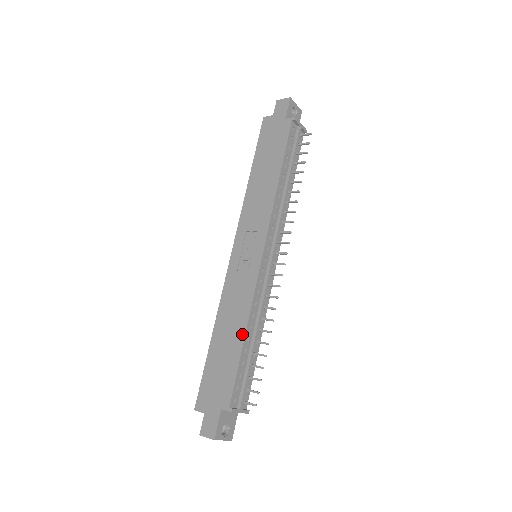
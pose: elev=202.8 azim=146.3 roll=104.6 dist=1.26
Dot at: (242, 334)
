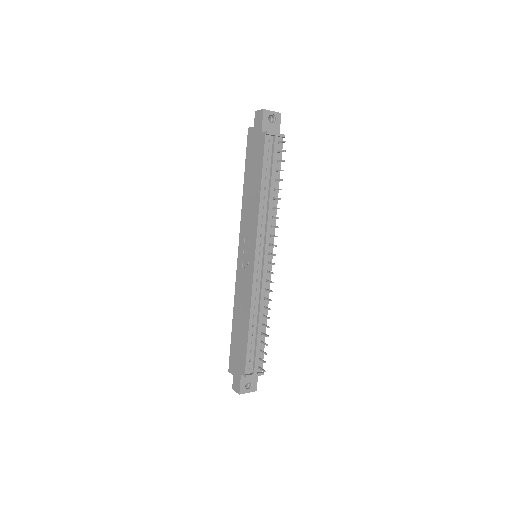
Dot at: (247, 323)
